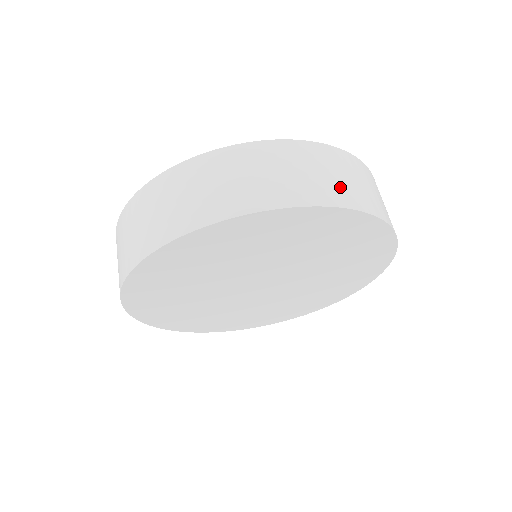
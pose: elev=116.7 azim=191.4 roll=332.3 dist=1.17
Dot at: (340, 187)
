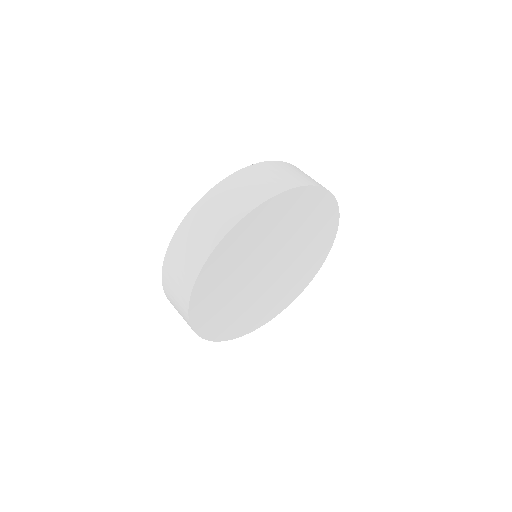
Dot at: occluded
